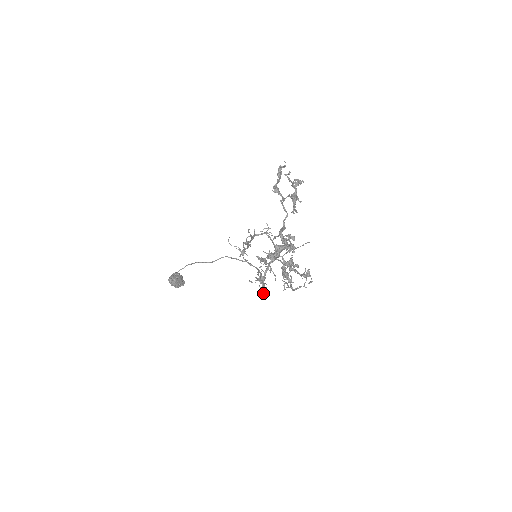
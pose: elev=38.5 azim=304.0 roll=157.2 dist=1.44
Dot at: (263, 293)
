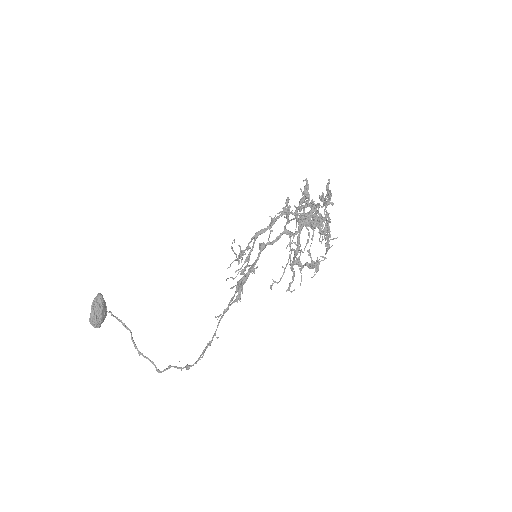
Dot at: (244, 277)
